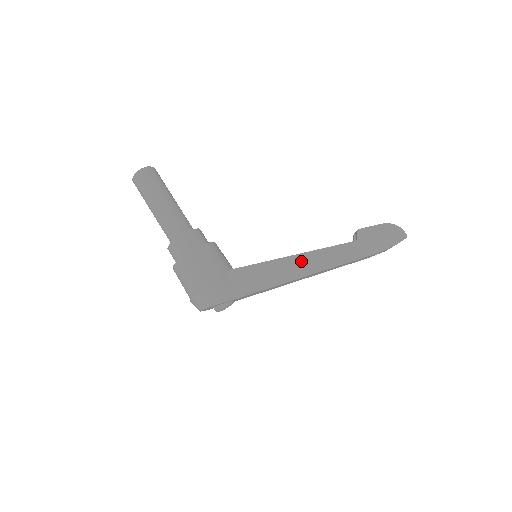
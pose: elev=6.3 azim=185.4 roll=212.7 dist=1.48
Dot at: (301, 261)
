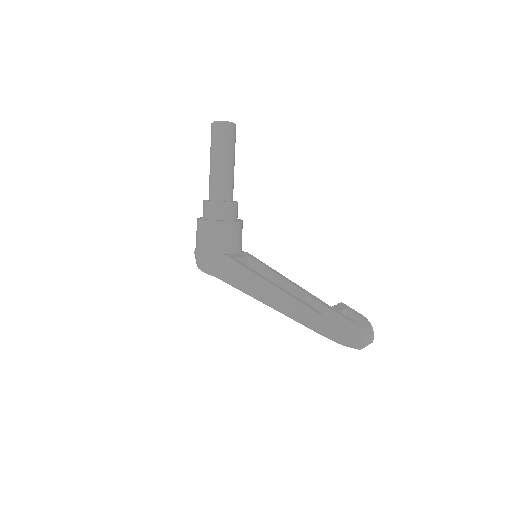
Dot at: (272, 292)
